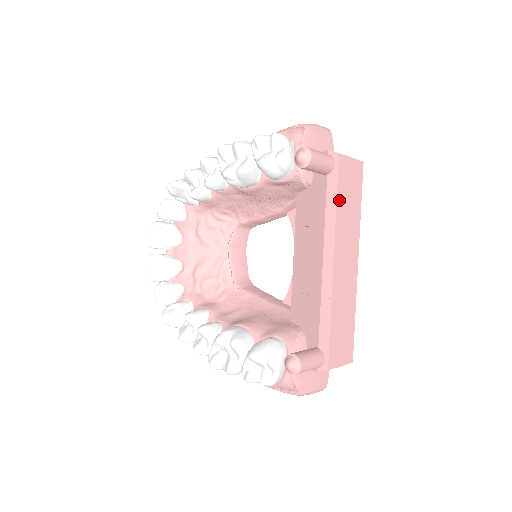
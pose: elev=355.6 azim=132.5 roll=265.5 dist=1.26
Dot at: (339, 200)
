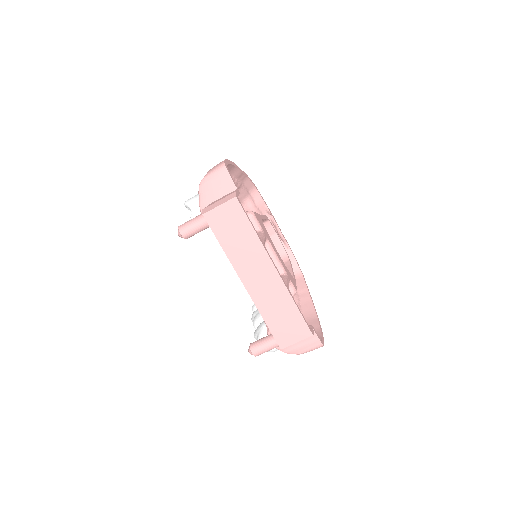
Dot at: (223, 243)
